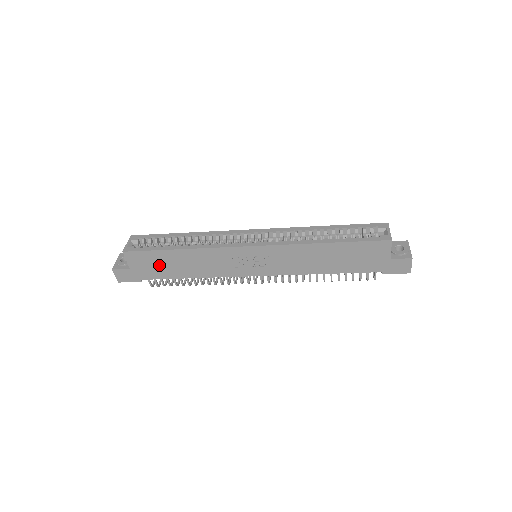
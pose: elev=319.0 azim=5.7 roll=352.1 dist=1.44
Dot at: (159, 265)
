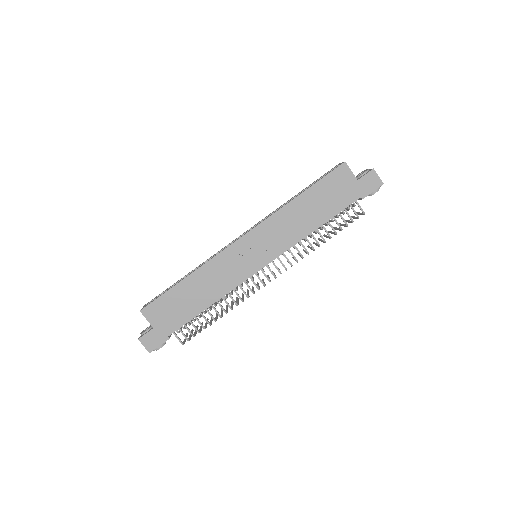
Dot at: (177, 307)
